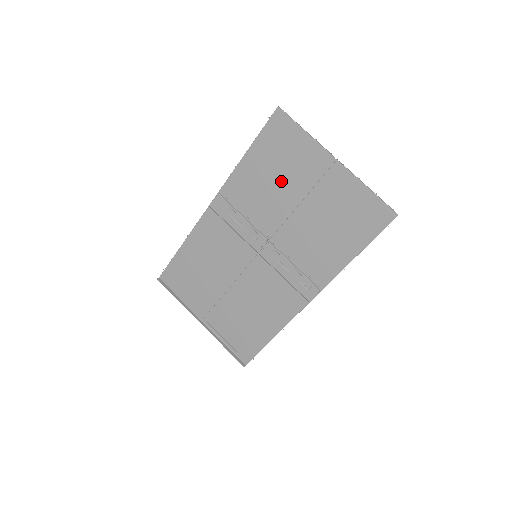
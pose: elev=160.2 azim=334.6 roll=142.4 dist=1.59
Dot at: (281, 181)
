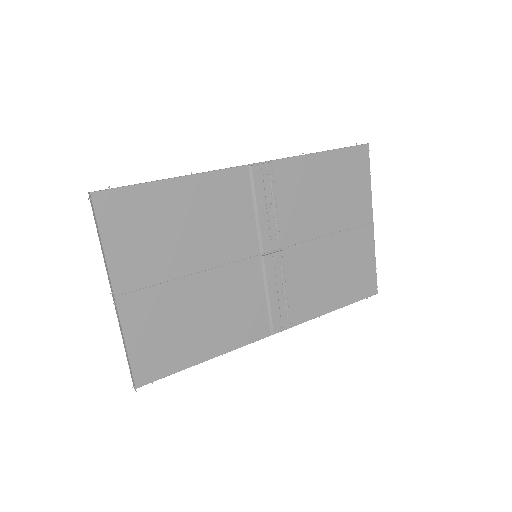
Dot at: (329, 203)
